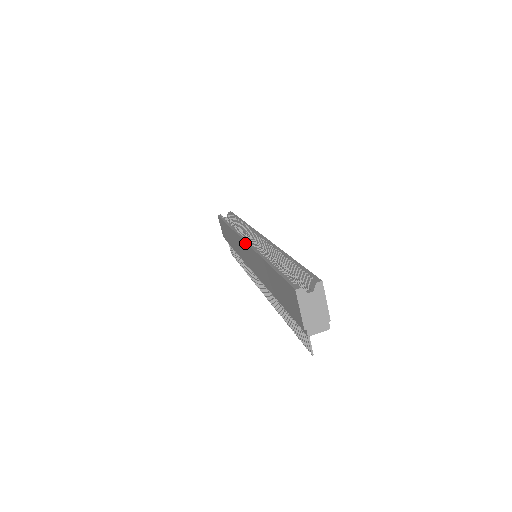
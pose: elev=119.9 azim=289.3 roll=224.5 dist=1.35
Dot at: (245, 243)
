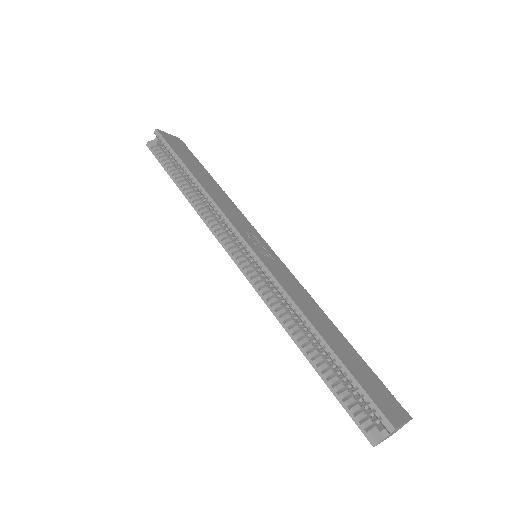
Dot at: (241, 271)
